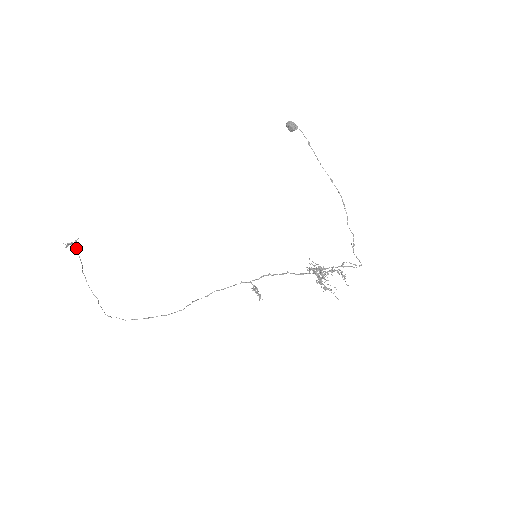
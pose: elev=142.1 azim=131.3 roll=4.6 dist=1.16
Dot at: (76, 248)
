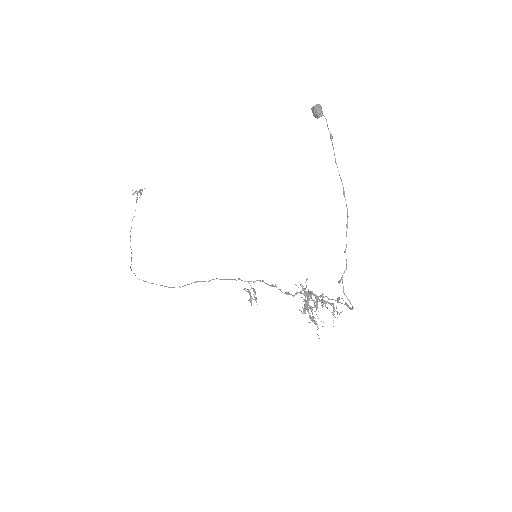
Dot at: (137, 197)
